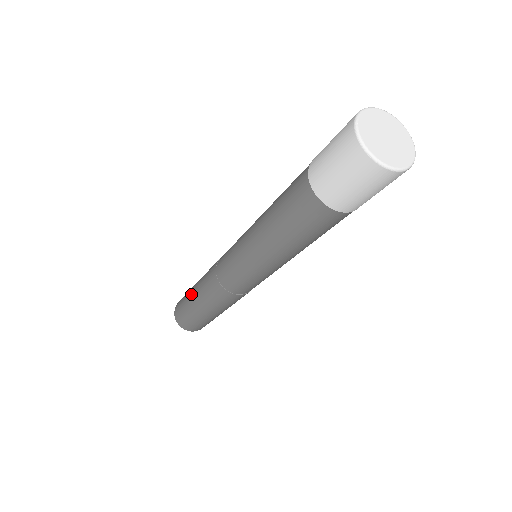
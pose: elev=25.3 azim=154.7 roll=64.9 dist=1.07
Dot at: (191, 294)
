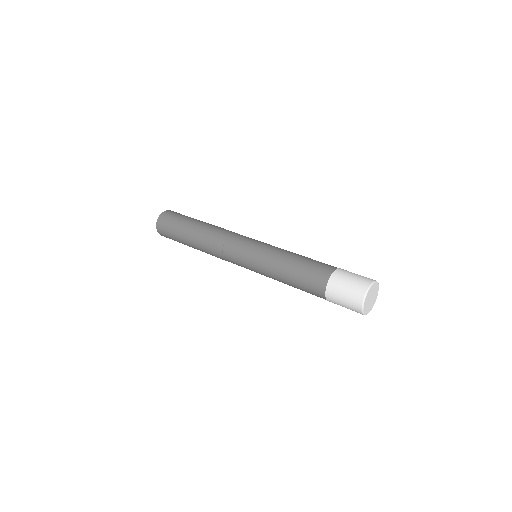
Dot at: (185, 236)
